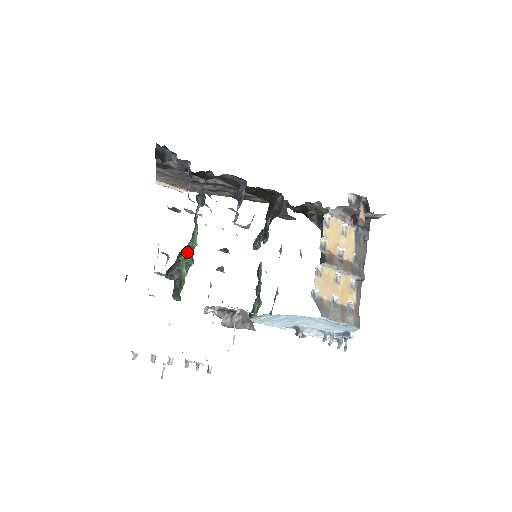
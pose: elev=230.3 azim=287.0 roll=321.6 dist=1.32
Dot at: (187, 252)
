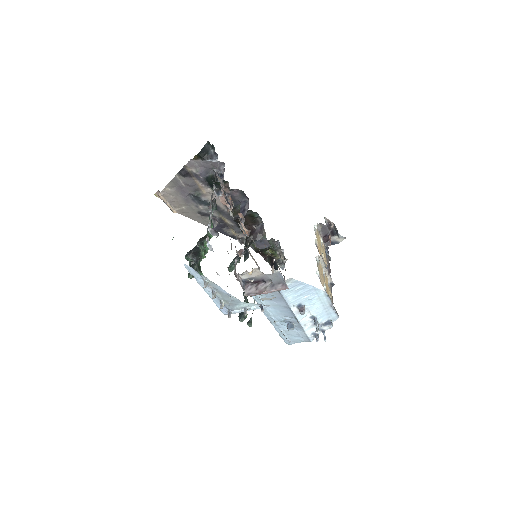
Dot at: occluded
